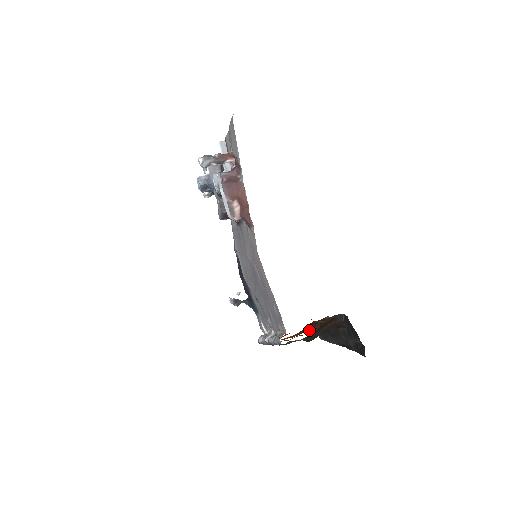
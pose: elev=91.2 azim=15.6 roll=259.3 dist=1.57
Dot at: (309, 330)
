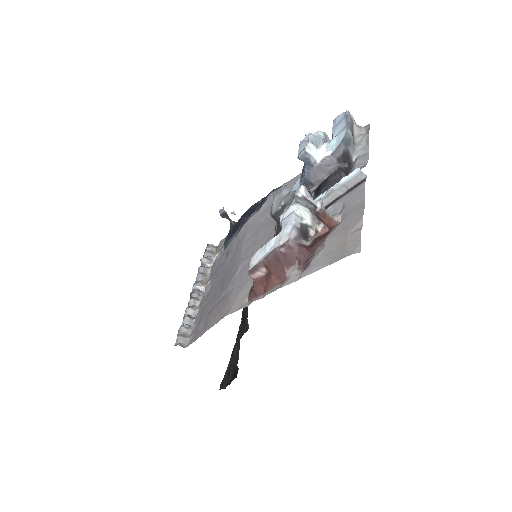
Dot at: occluded
